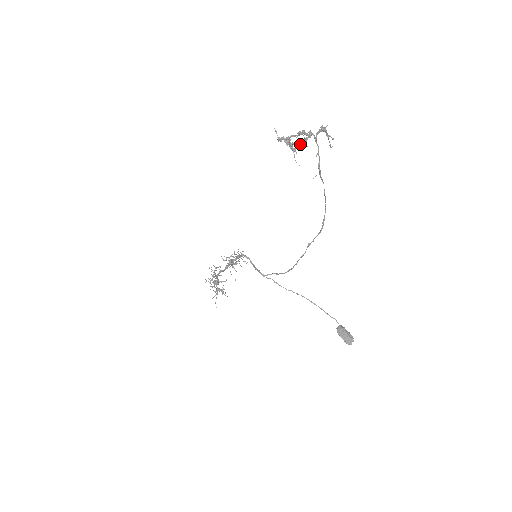
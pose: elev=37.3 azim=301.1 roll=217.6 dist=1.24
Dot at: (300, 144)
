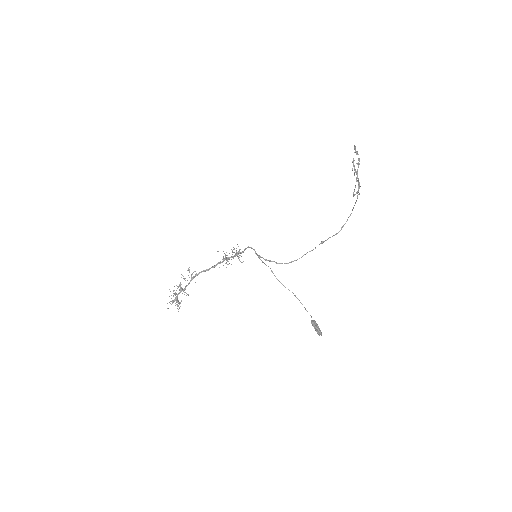
Dot at: (354, 168)
